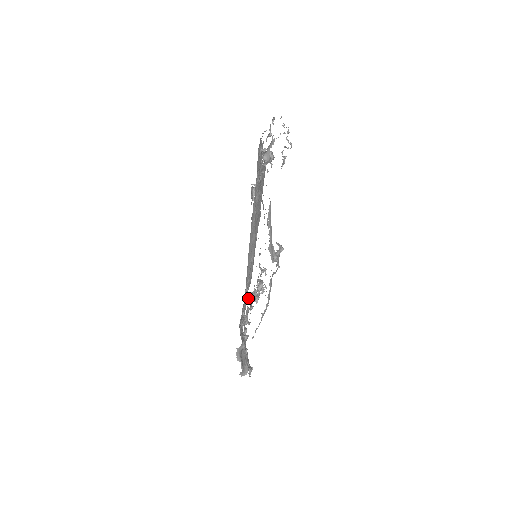
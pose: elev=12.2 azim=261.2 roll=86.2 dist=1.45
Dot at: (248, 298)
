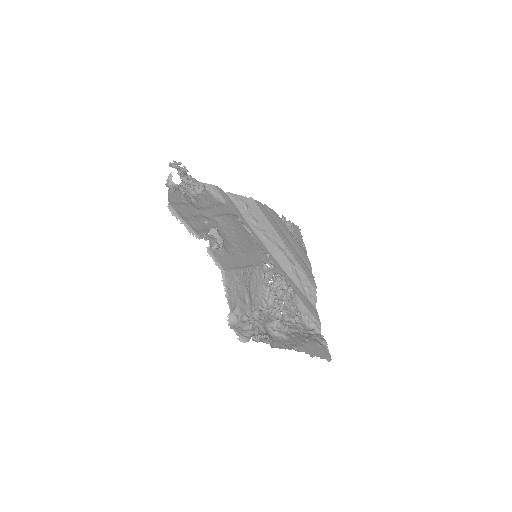
Dot at: (289, 296)
